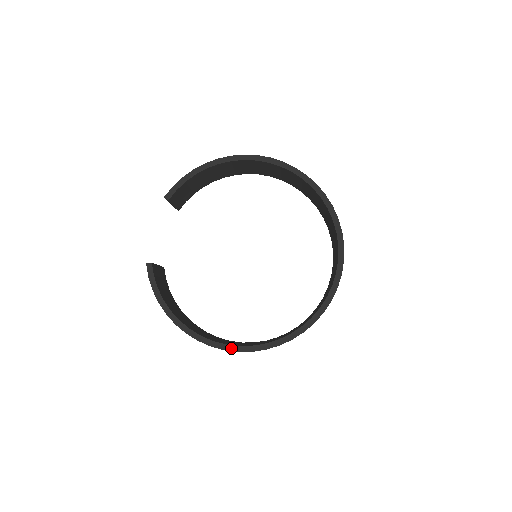
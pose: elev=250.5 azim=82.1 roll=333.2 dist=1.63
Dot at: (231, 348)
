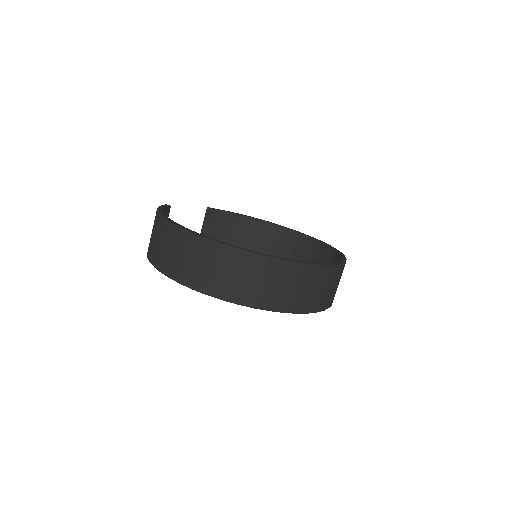
Dot at: (202, 235)
